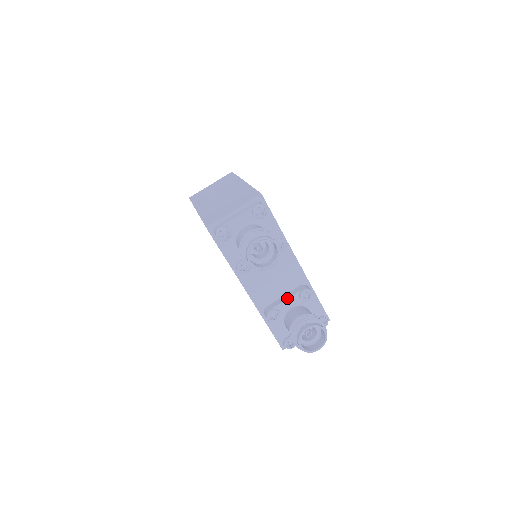
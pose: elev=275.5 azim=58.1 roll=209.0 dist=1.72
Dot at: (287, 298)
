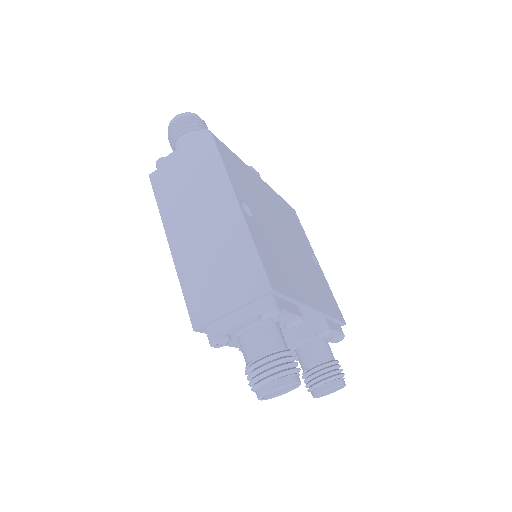
Dot at: (300, 339)
